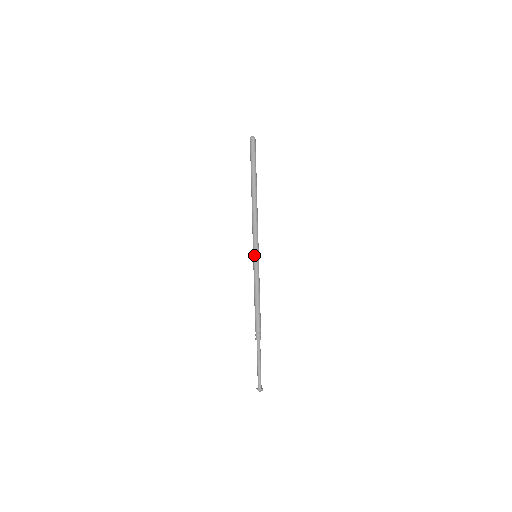
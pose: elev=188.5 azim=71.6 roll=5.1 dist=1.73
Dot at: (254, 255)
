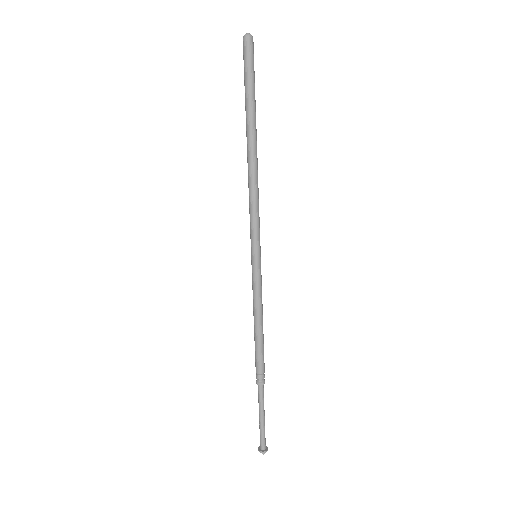
Dot at: (254, 256)
